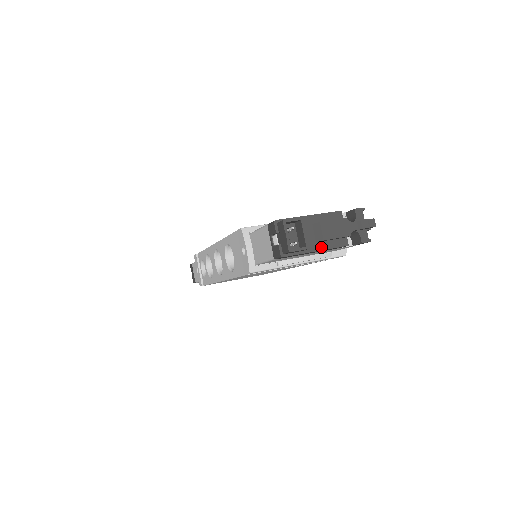
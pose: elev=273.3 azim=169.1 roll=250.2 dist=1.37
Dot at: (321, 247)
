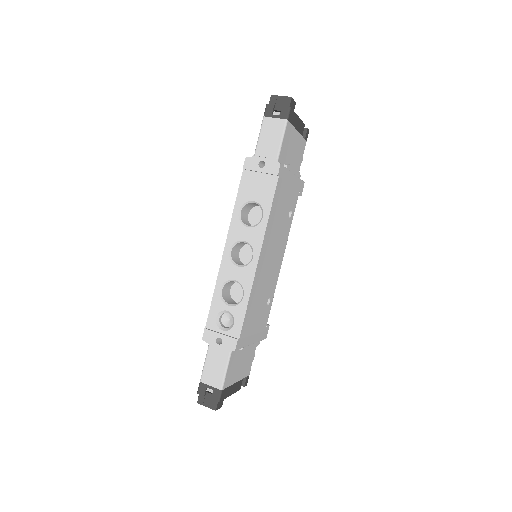
Dot at: (297, 118)
